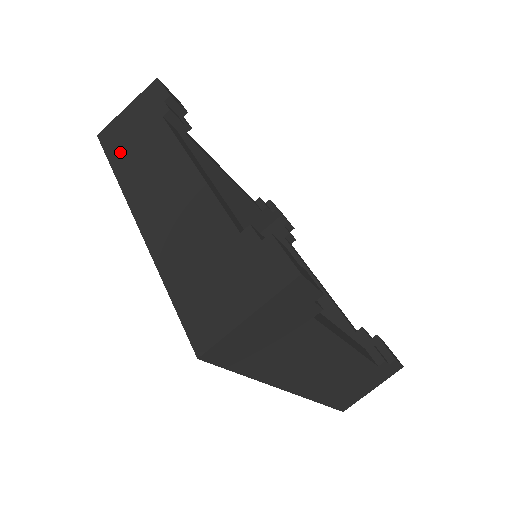
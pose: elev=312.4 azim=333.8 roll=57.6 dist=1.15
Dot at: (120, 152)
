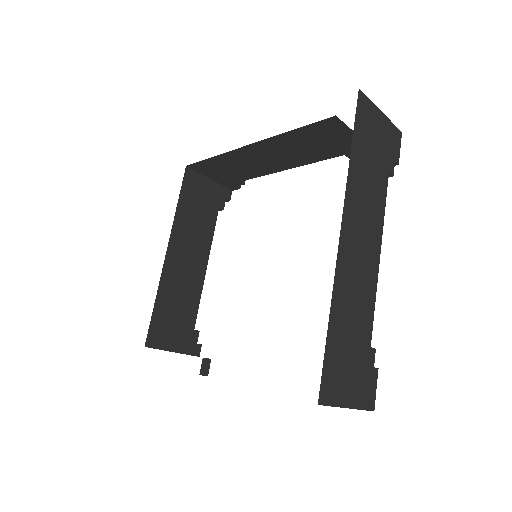
Dot at: occluded
